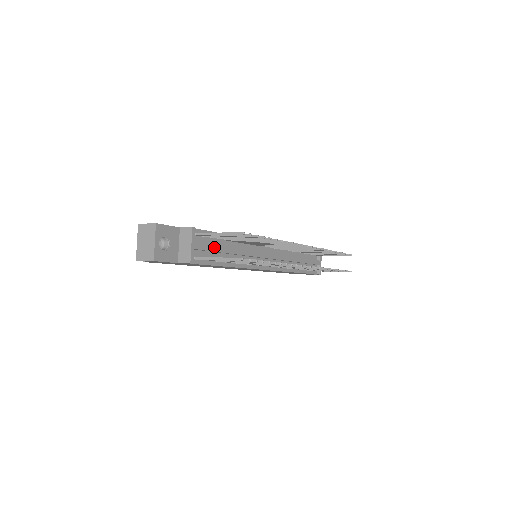
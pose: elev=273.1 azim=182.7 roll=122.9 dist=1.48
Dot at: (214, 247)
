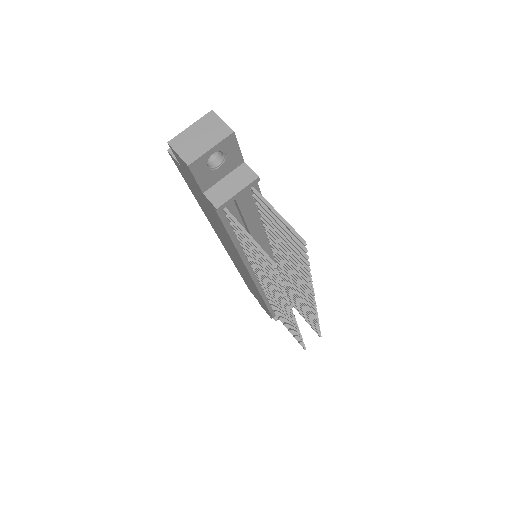
Dot at: (249, 216)
